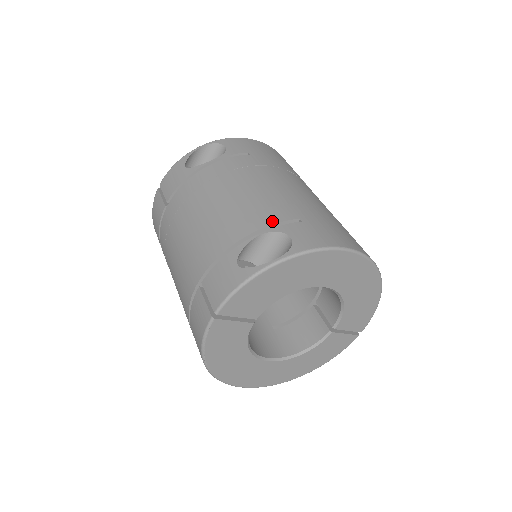
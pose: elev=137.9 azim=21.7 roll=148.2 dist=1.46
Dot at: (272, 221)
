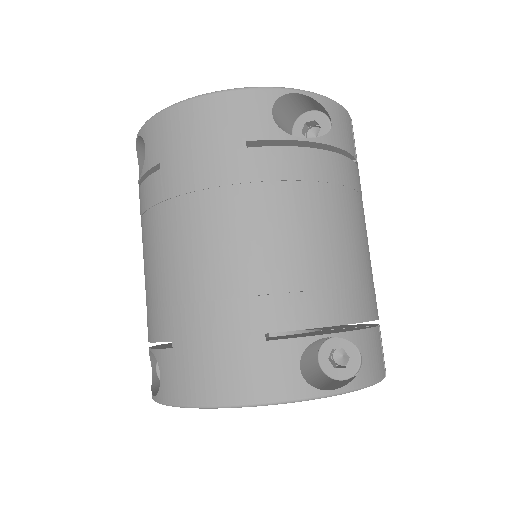
Dot at: (154, 337)
